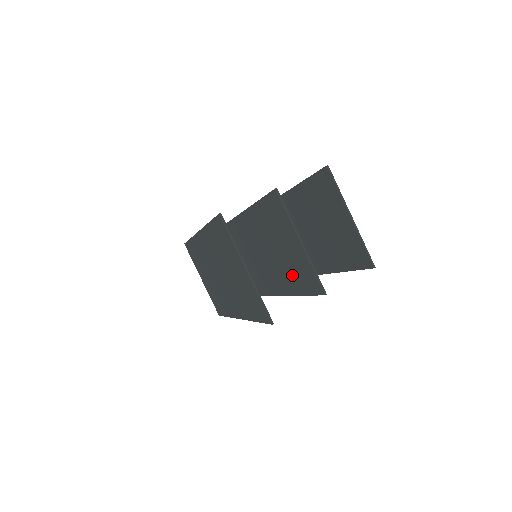
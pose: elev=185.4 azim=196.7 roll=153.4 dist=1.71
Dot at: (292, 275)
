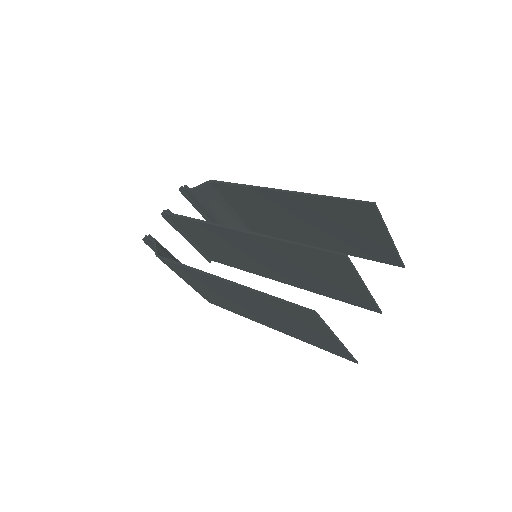
Dot at: (328, 289)
